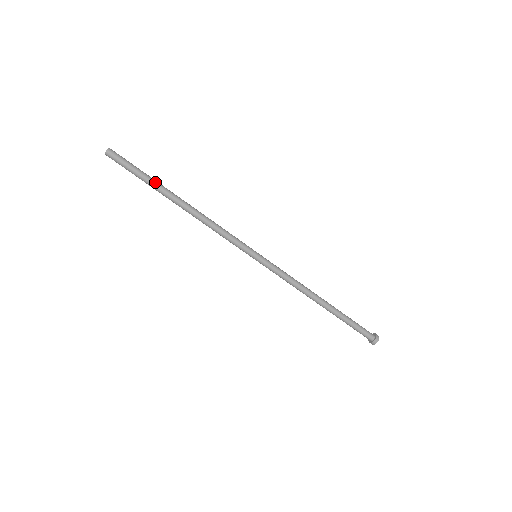
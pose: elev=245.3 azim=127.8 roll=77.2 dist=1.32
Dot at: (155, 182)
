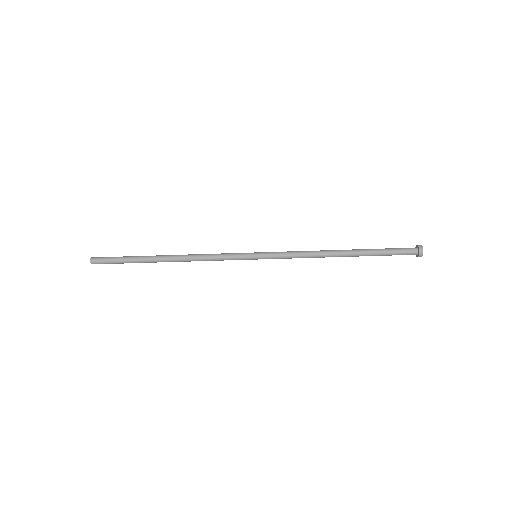
Dot at: (138, 262)
